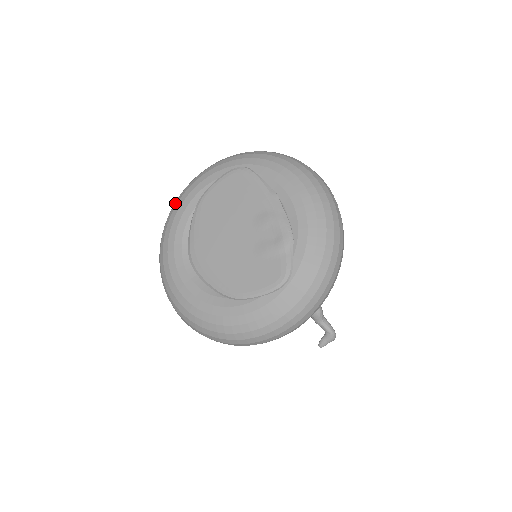
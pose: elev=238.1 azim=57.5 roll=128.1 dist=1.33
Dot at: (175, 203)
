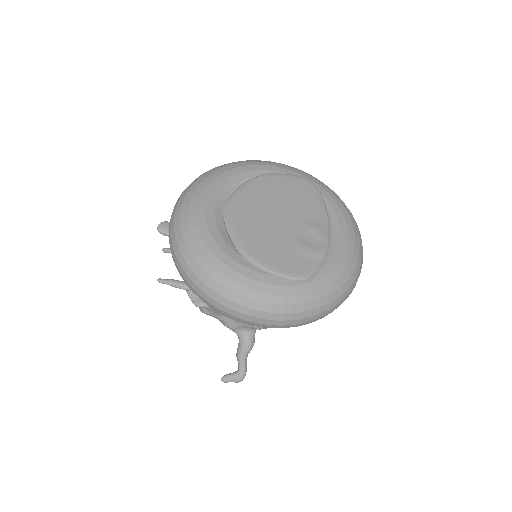
Dot at: (234, 162)
